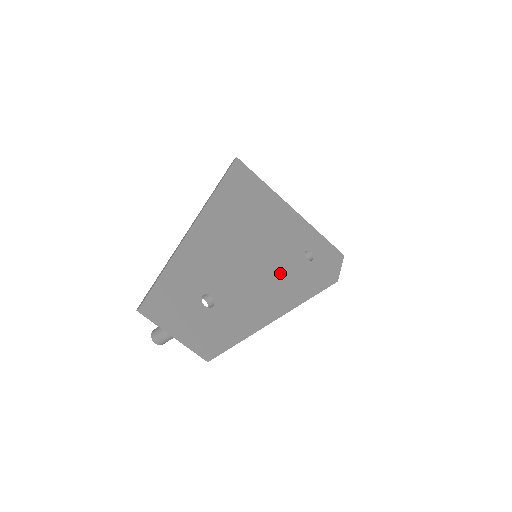
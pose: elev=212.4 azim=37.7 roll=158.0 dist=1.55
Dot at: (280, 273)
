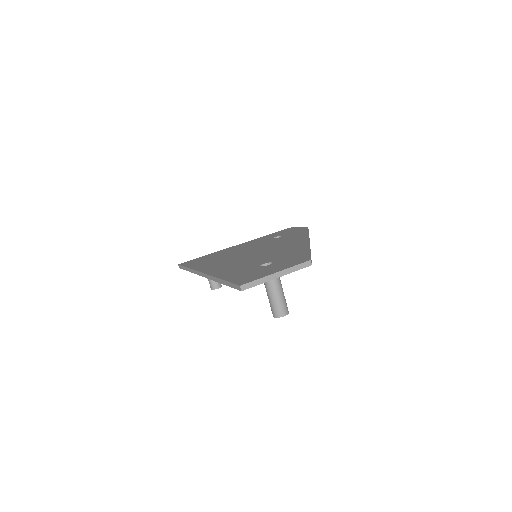
Dot at: (277, 244)
